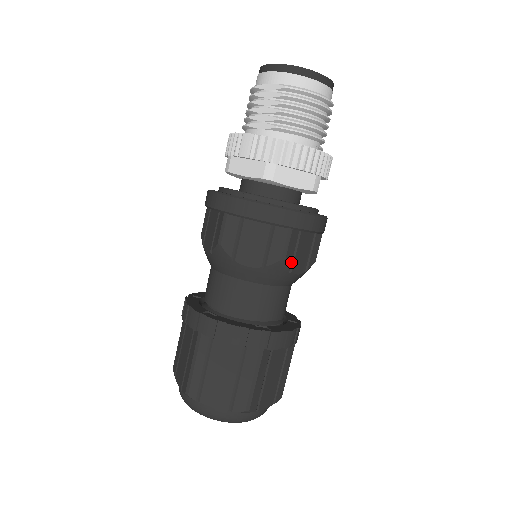
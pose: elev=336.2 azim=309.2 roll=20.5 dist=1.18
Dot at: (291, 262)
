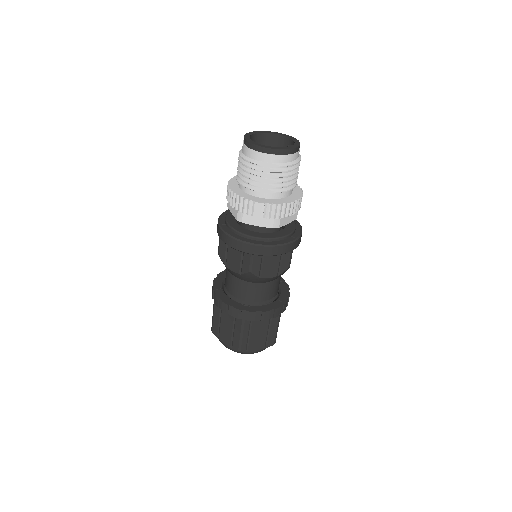
Dot at: occluded
